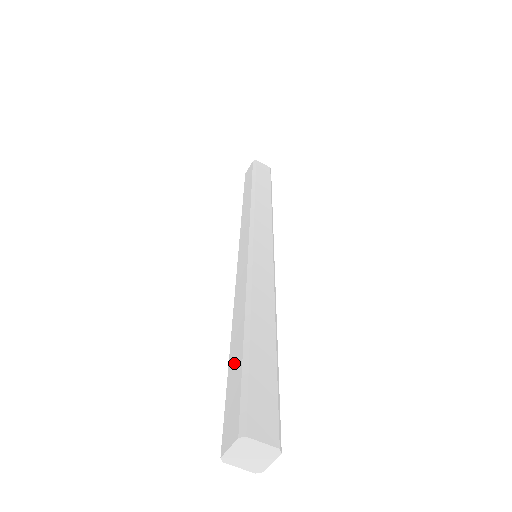
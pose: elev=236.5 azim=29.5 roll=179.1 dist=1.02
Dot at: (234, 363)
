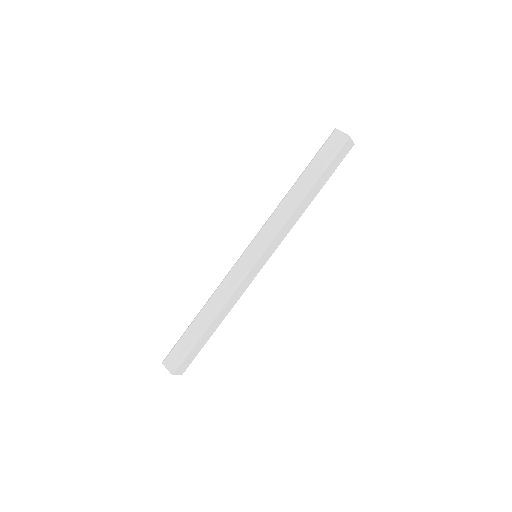
Dot at: occluded
